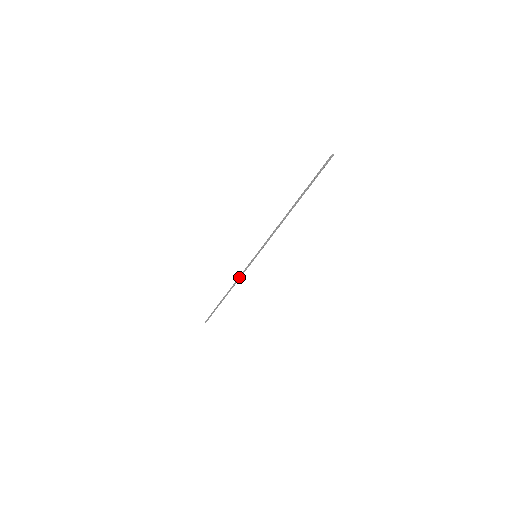
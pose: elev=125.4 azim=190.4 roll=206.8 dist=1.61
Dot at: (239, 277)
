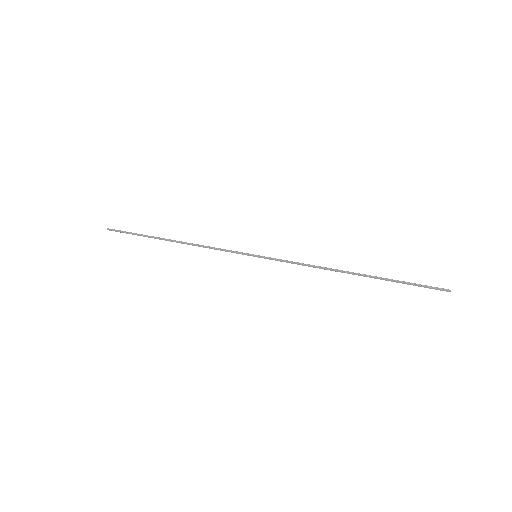
Dot at: (210, 247)
